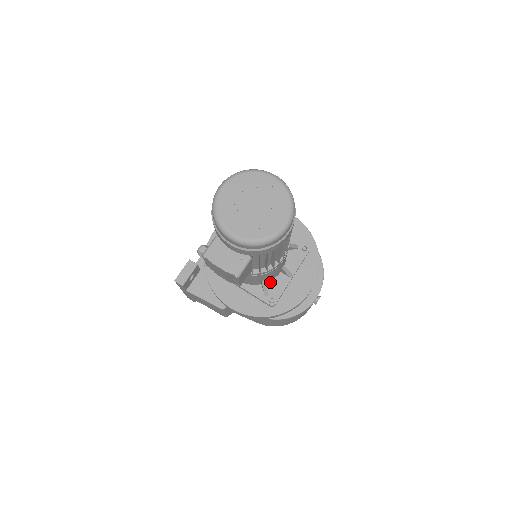
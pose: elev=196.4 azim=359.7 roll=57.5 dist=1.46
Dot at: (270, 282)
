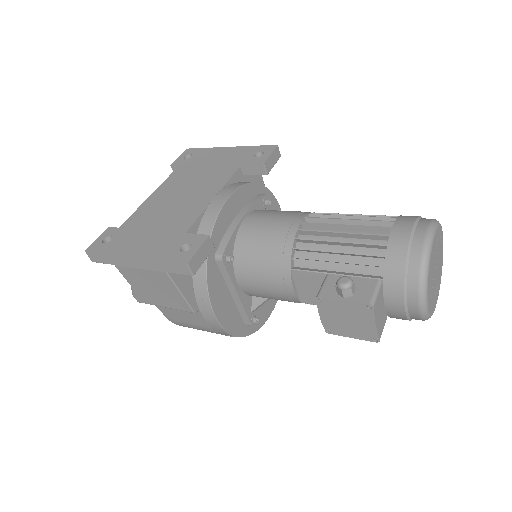
Dot at: occluded
